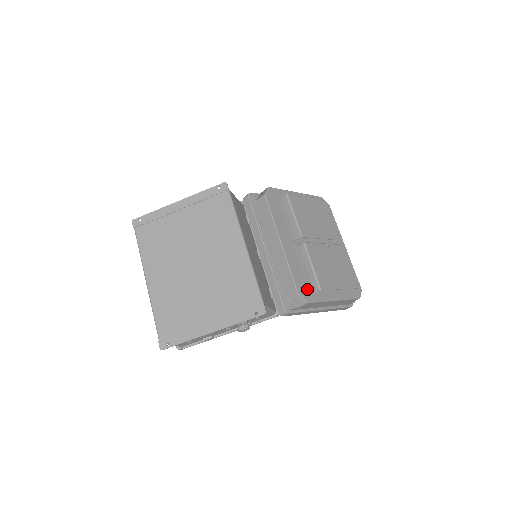
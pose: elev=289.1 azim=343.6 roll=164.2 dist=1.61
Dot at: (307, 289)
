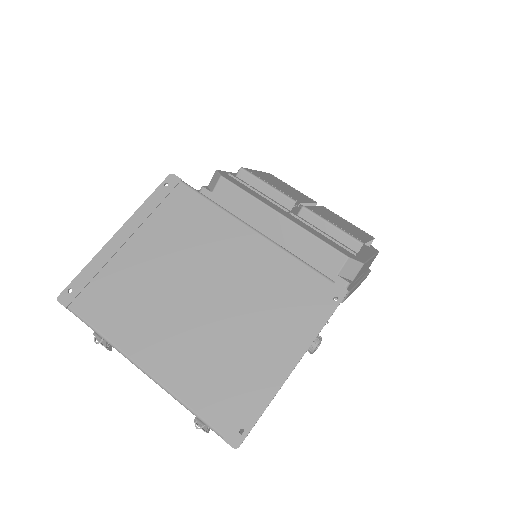
Dot at: (348, 252)
